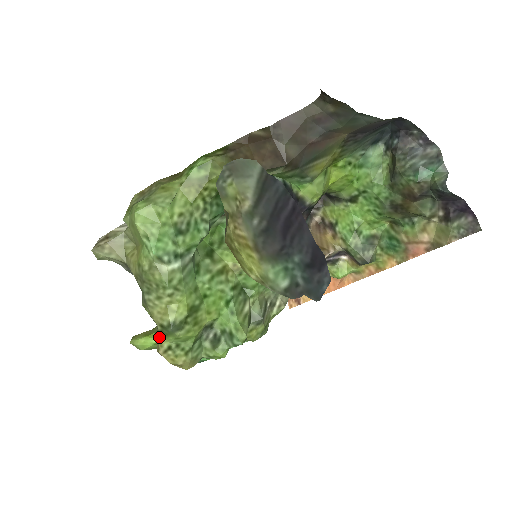
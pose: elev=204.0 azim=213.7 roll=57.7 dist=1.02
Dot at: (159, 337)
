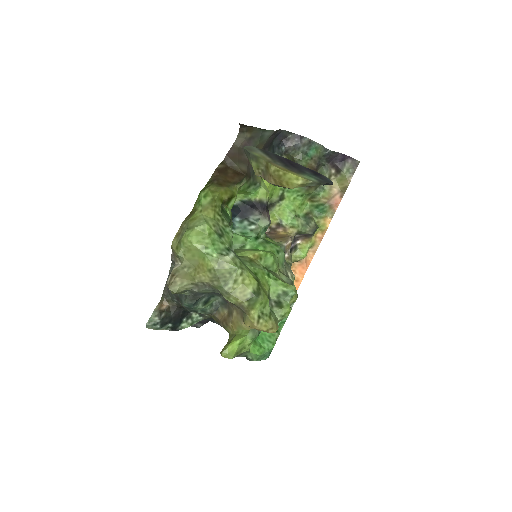
Dot at: (248, 315)
